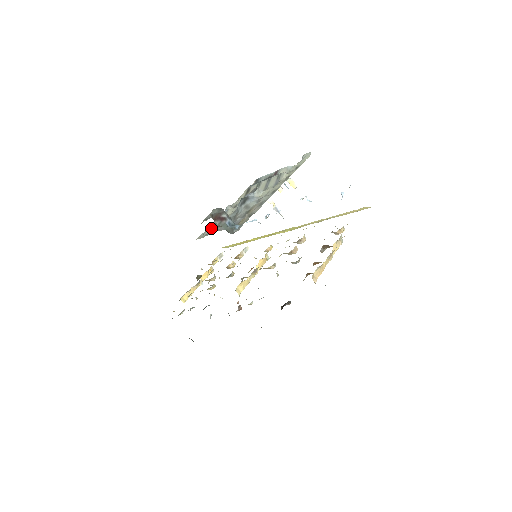
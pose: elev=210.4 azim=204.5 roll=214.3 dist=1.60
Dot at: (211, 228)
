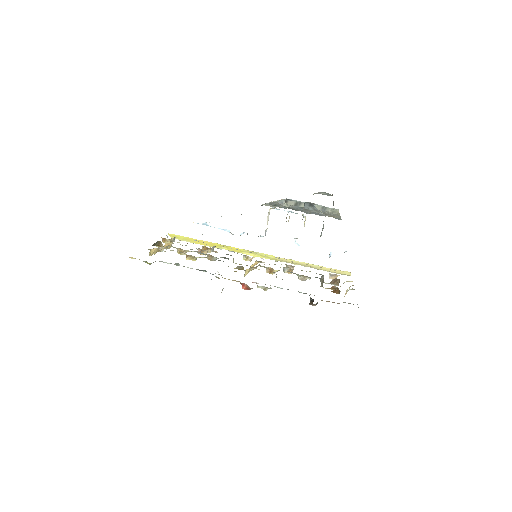
Dot at: occluded
